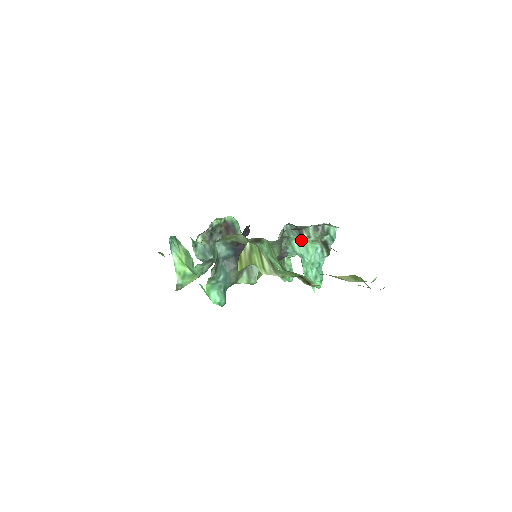
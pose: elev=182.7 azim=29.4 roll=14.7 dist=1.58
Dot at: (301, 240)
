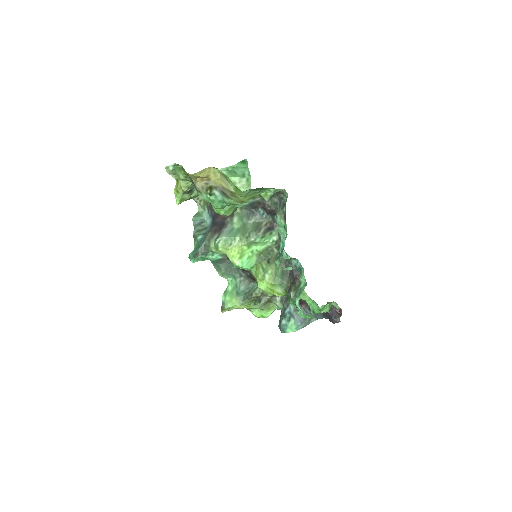
Dot at: (286, 234)
